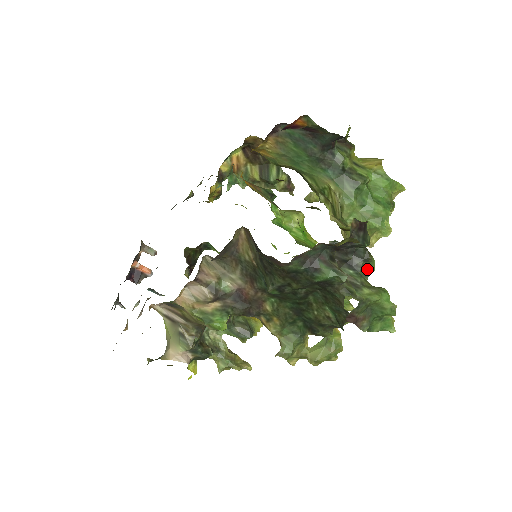
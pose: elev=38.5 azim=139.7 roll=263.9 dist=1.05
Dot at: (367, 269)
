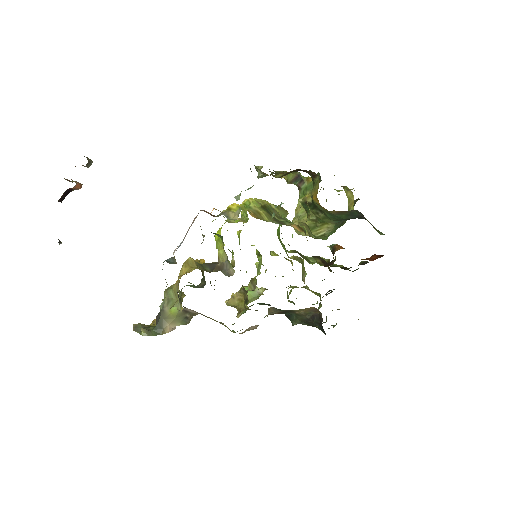
Dot at: occluded
